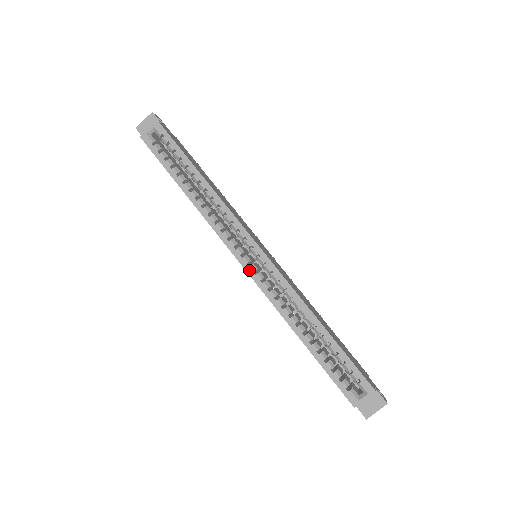
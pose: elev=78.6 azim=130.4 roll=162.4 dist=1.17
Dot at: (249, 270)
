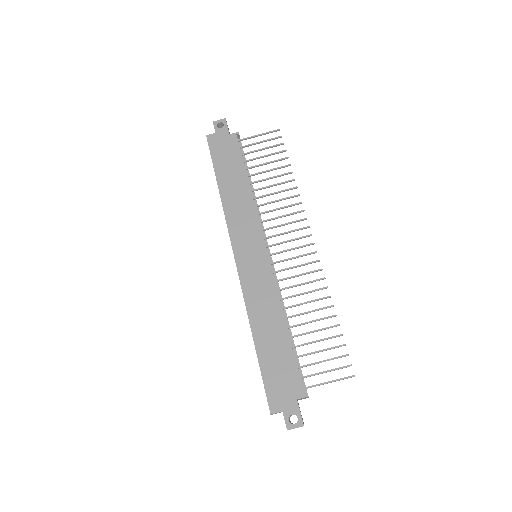
Dot at: occluded
